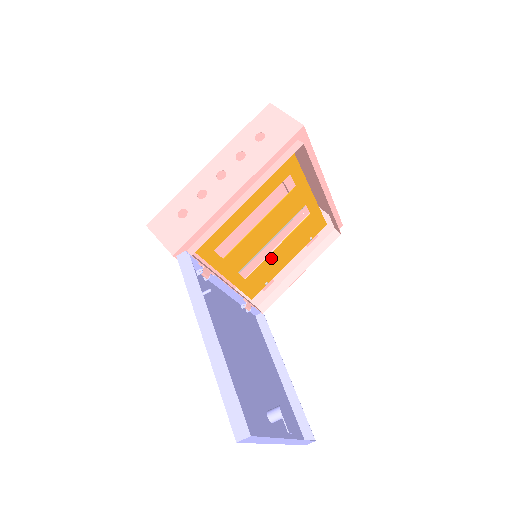
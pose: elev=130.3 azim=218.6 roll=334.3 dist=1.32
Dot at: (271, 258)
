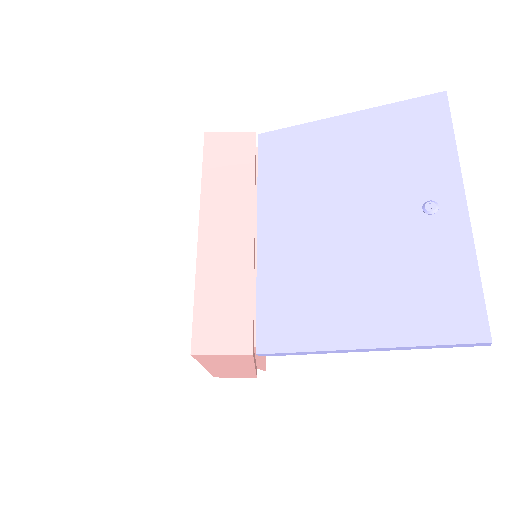
Dot at: occluded
